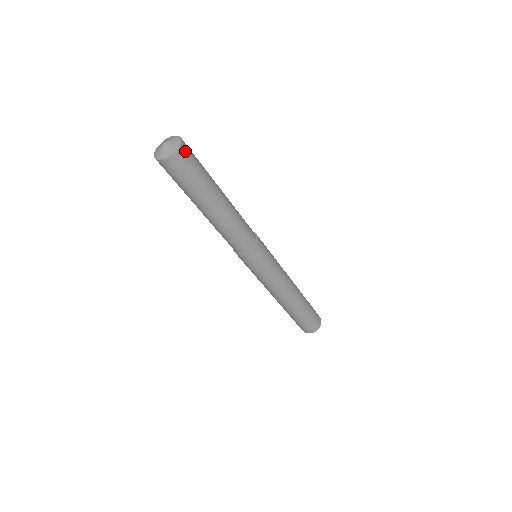
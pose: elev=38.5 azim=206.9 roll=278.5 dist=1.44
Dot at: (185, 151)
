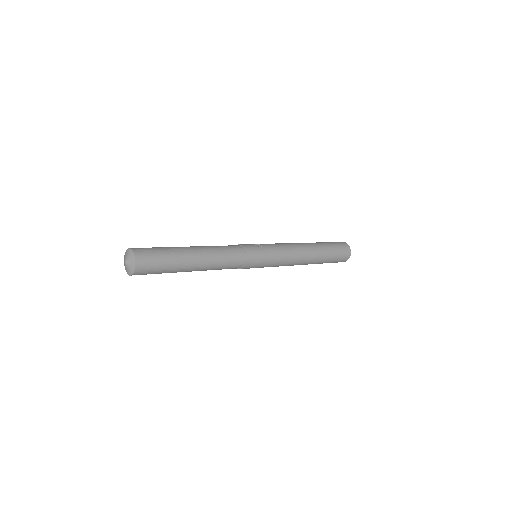
Dot at: (141, 254)
